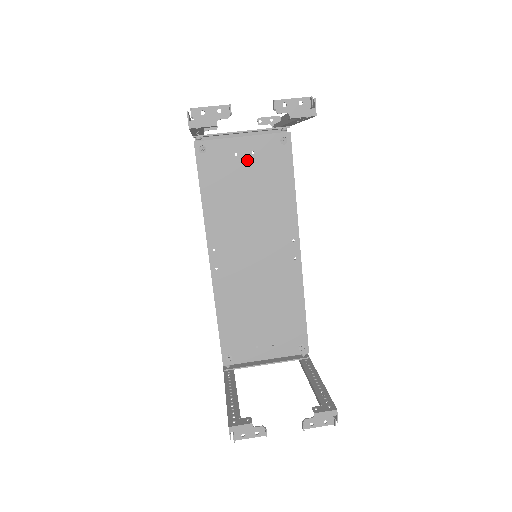
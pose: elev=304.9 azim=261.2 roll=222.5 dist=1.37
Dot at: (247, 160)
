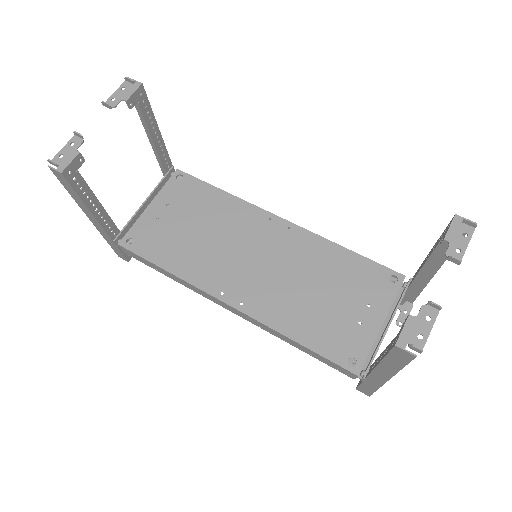
Dot at: (169, 213)
